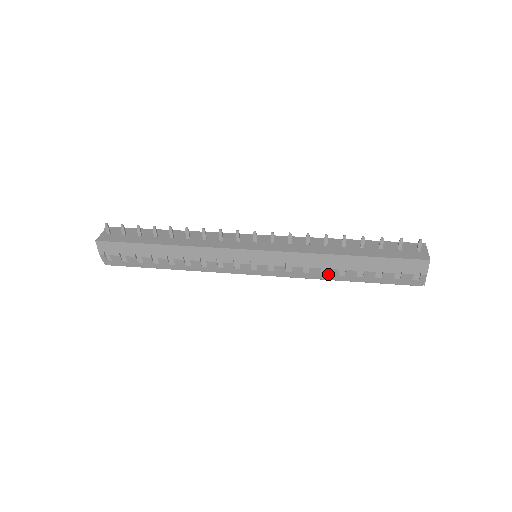
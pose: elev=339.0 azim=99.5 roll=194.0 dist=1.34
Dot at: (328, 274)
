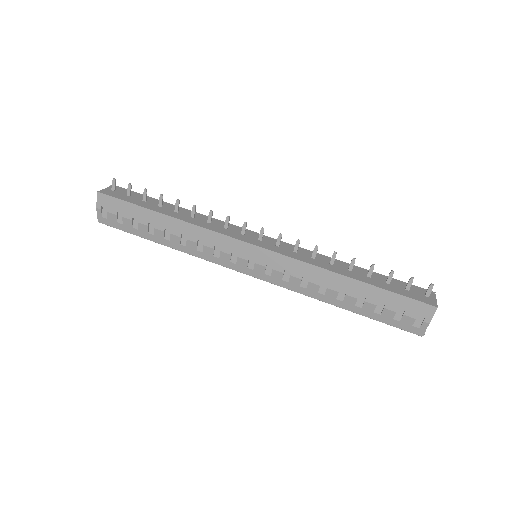
Dot at: (326, 295)
